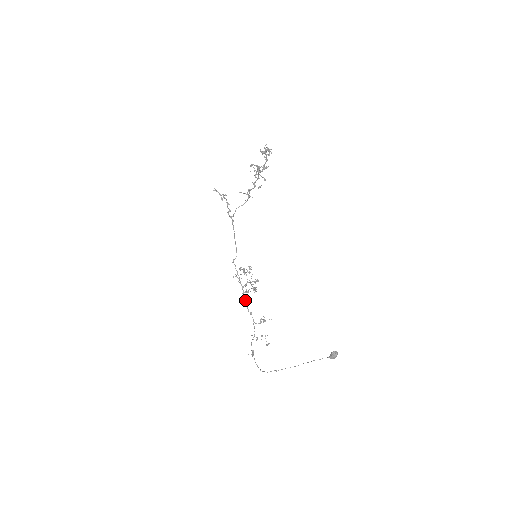
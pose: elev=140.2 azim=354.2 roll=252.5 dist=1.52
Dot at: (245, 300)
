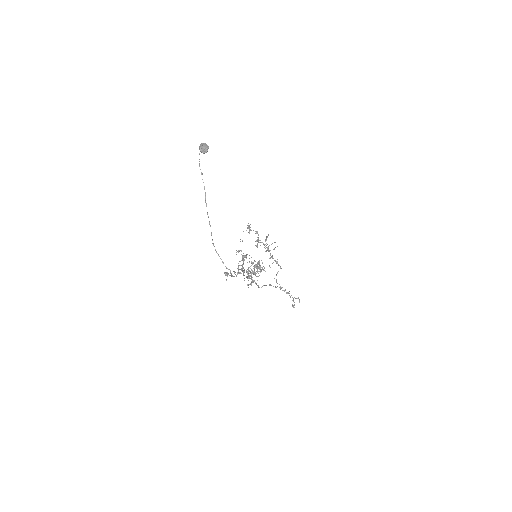
Dot at: occluded
